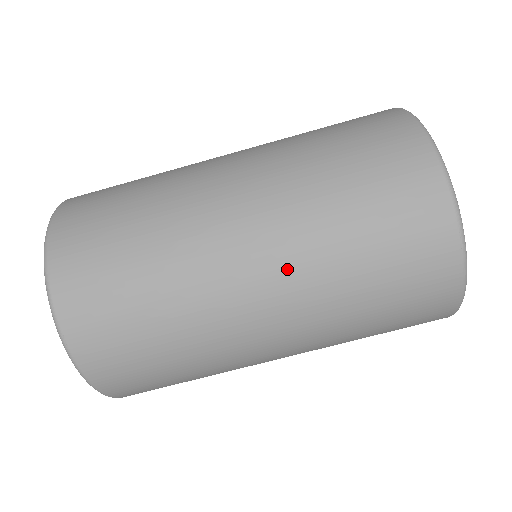
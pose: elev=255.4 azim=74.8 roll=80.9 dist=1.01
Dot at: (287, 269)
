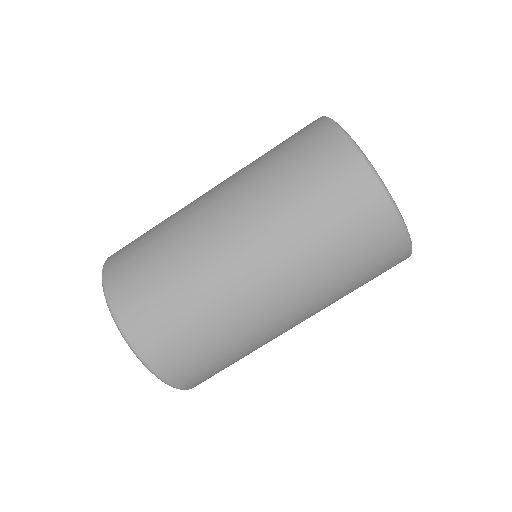
Dot at: (307, 304)
